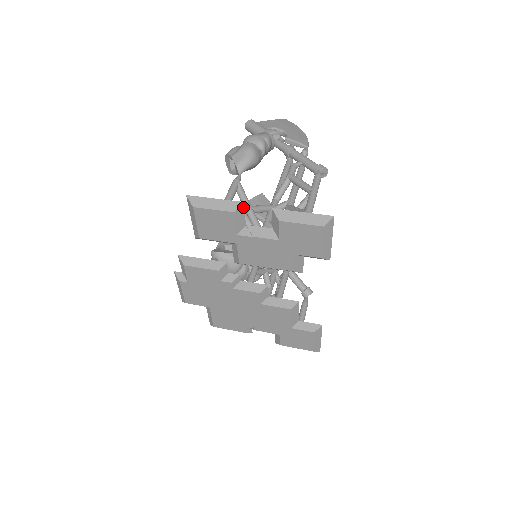
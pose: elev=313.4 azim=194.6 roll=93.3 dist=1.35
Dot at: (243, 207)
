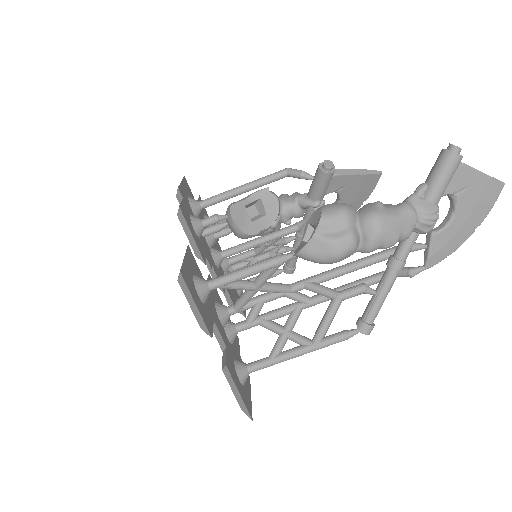
Dot at: (212, 334)
